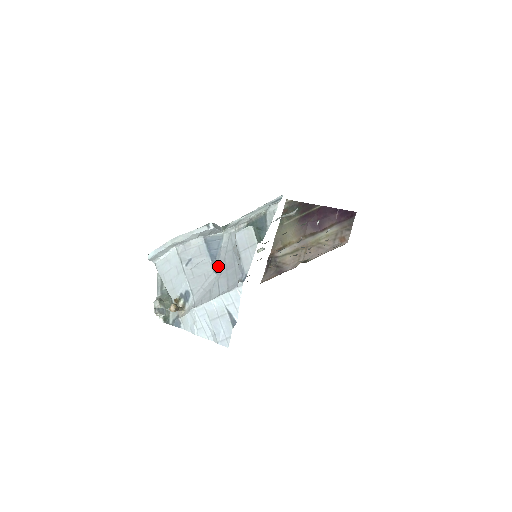
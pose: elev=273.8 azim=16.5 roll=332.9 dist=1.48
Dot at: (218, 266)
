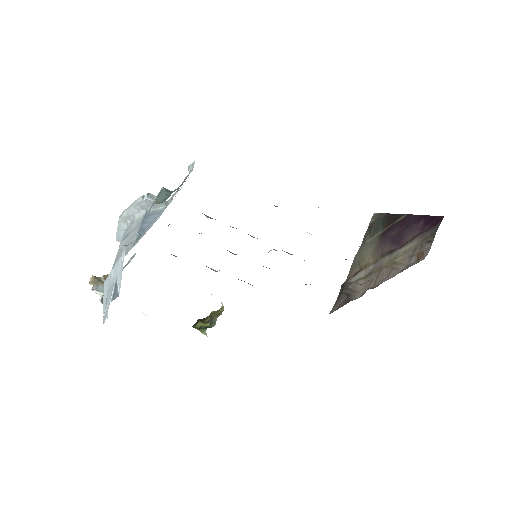
Dot at: occluded
